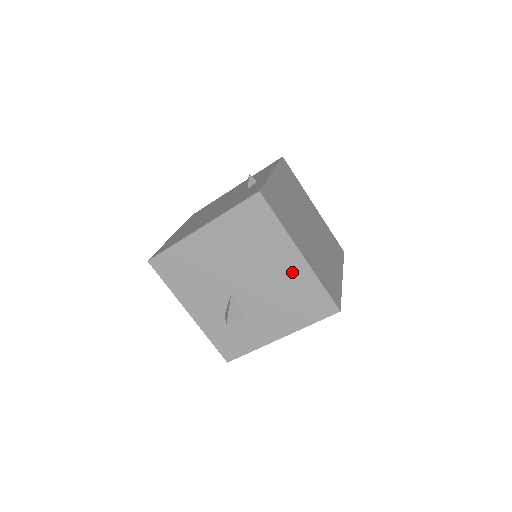
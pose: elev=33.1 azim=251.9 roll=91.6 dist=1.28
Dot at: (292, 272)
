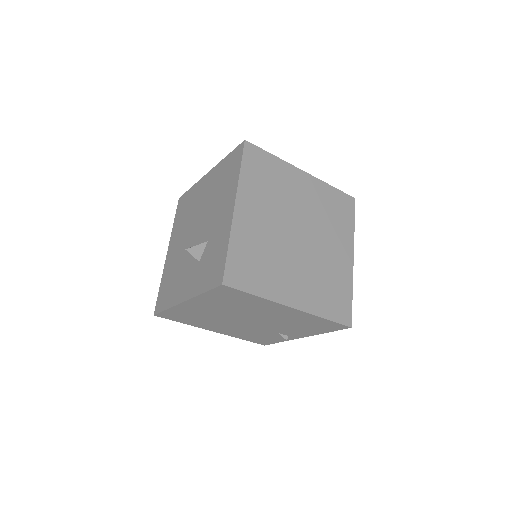
Dot at: (211, 183)
